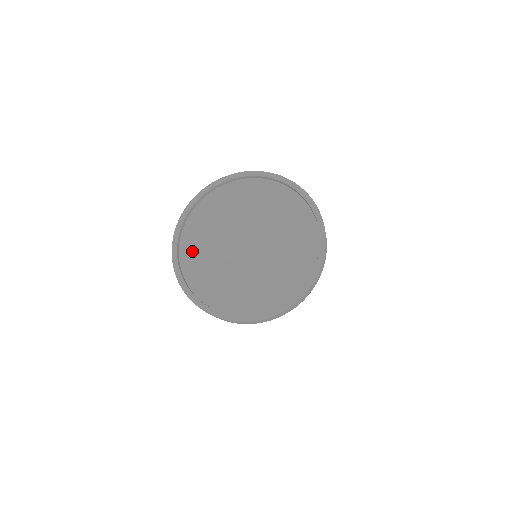
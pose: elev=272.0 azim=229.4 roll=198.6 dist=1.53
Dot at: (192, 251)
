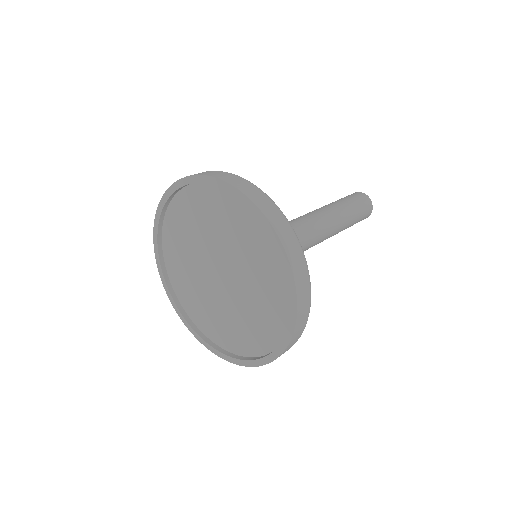
Dot at: (184, 292)
